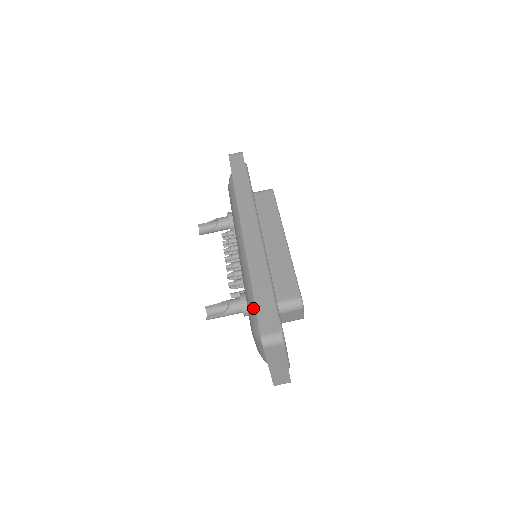
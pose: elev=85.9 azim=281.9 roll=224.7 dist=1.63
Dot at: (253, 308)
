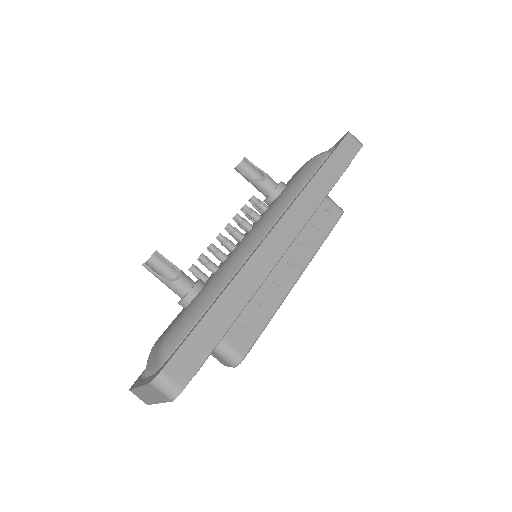
Dot at: (191, 321)
